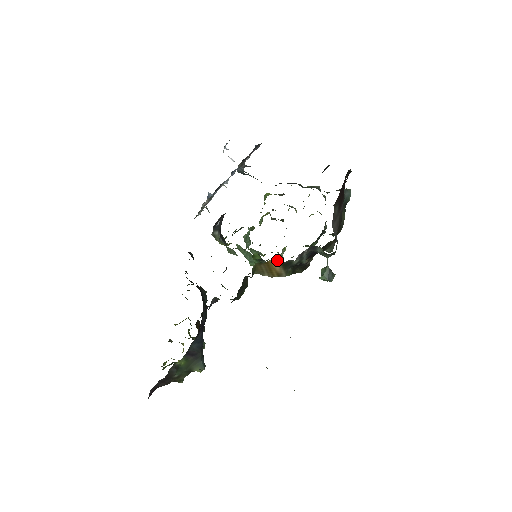
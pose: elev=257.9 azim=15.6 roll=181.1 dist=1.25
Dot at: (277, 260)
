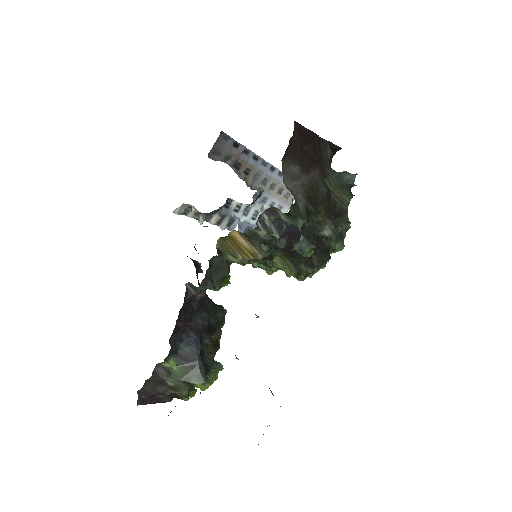
Dot at: (238, 232)
